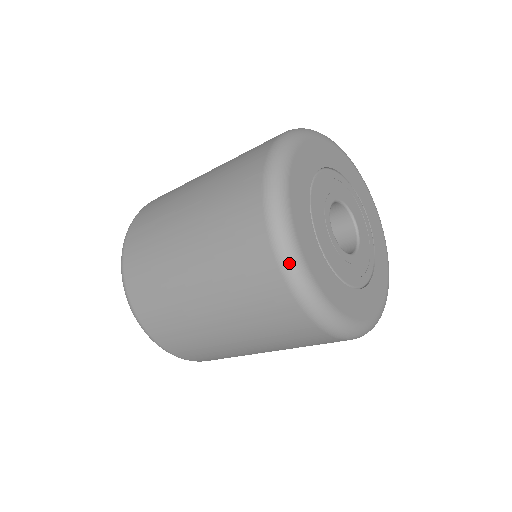
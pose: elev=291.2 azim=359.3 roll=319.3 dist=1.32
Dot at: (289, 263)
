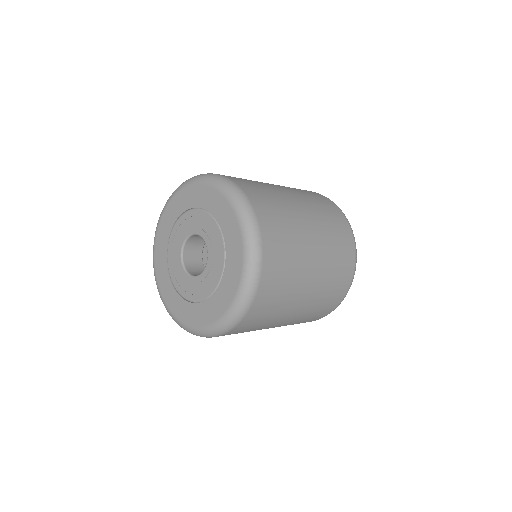
Dot at: occluded
